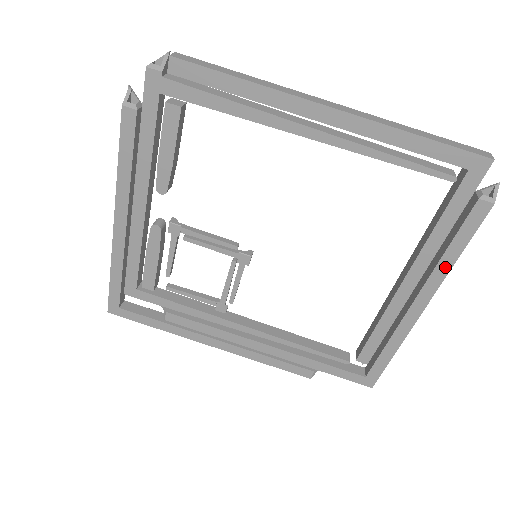
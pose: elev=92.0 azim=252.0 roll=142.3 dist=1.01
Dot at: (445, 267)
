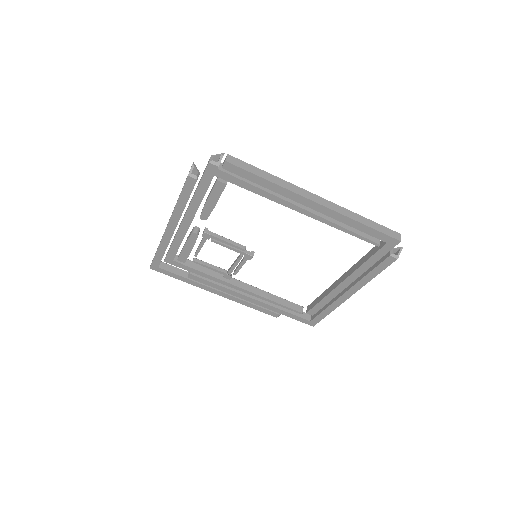
Dot at: (366, 280)
